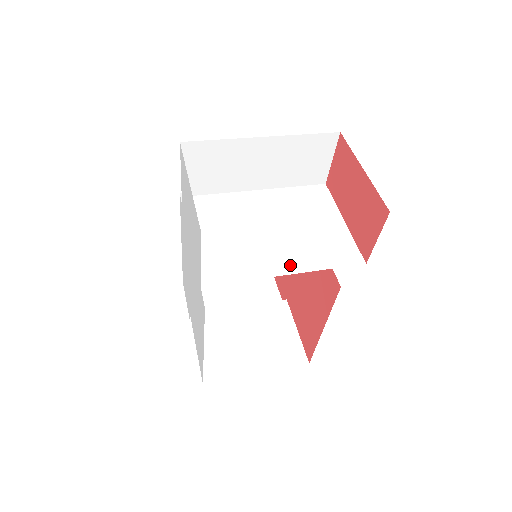
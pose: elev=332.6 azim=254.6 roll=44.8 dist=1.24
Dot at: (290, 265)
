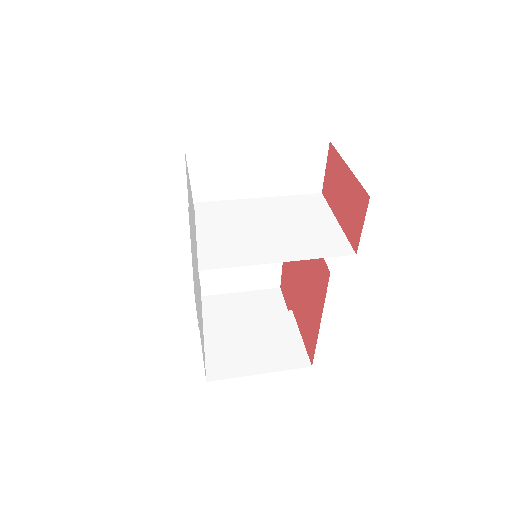
Dot at: (283, 255)
